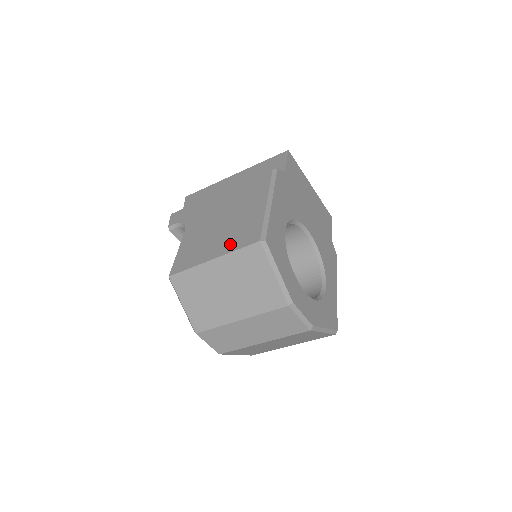
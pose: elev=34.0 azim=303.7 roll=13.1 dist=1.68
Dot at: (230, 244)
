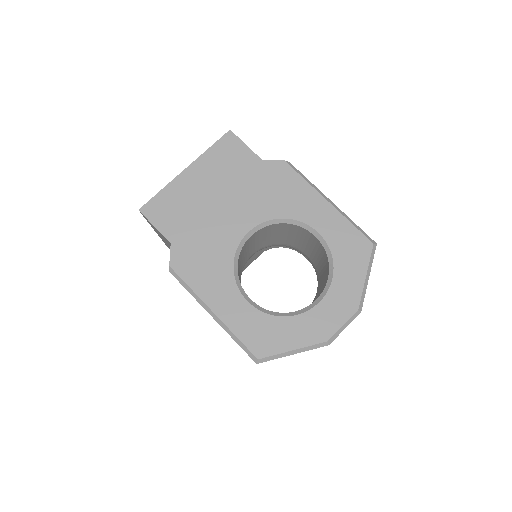
Dot at: occluded
